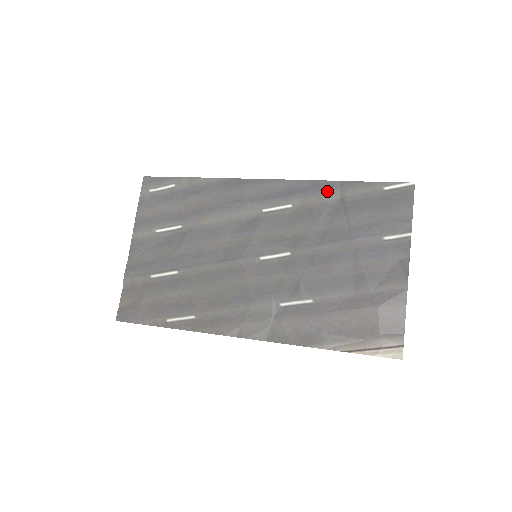
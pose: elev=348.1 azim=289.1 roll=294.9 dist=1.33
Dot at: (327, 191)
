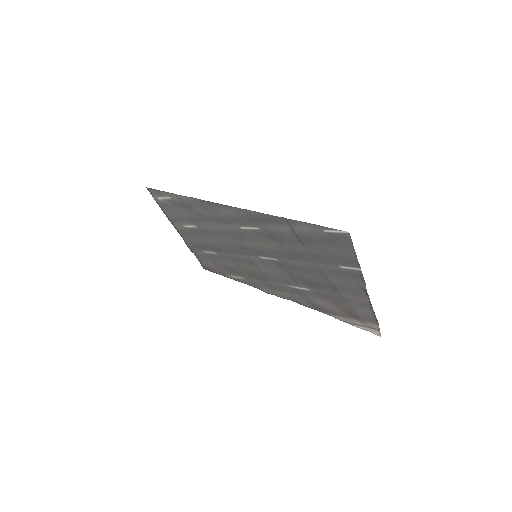
Dot at: (278, 224)
